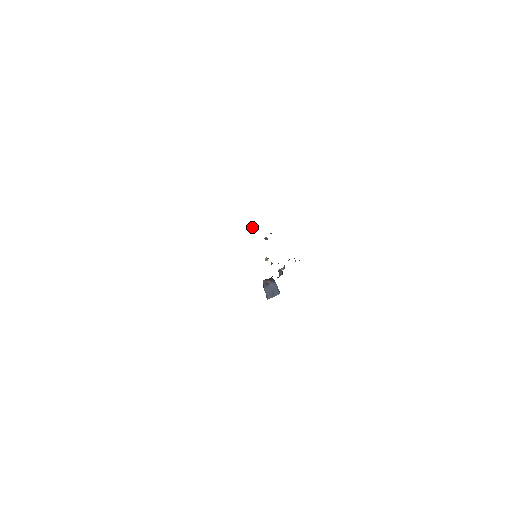
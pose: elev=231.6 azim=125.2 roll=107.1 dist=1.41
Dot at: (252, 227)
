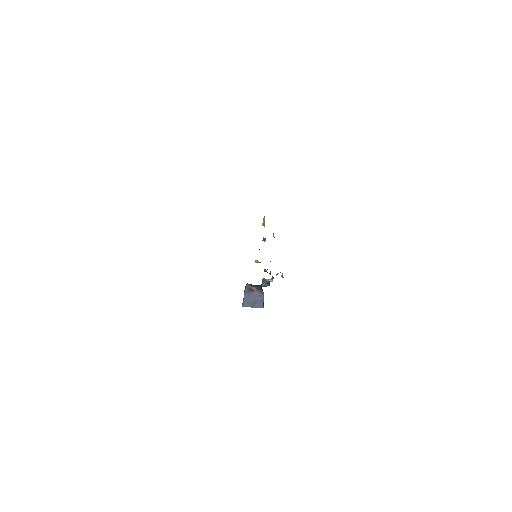
Dot at: (263, 222)
